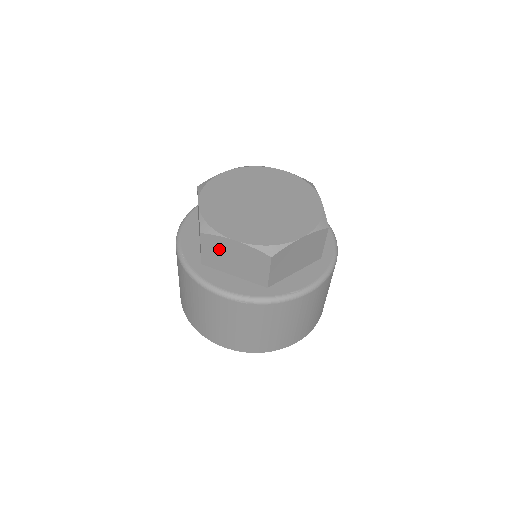
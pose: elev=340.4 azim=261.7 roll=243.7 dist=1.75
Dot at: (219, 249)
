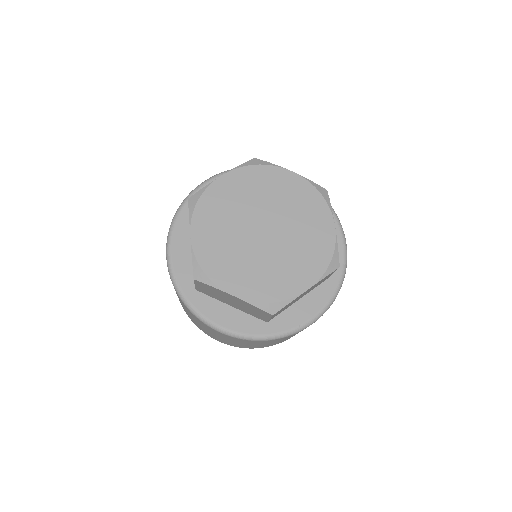
Dot at: (215, 292)
